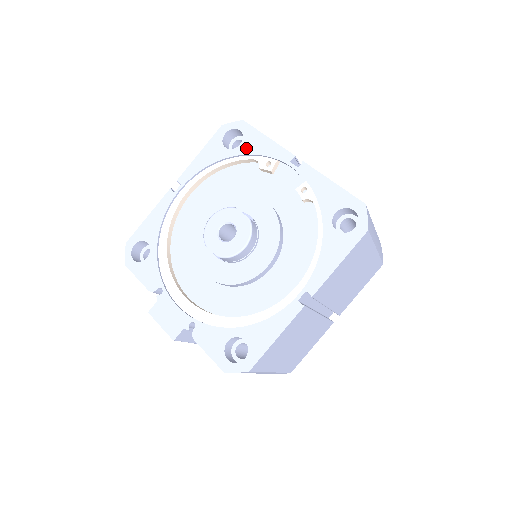
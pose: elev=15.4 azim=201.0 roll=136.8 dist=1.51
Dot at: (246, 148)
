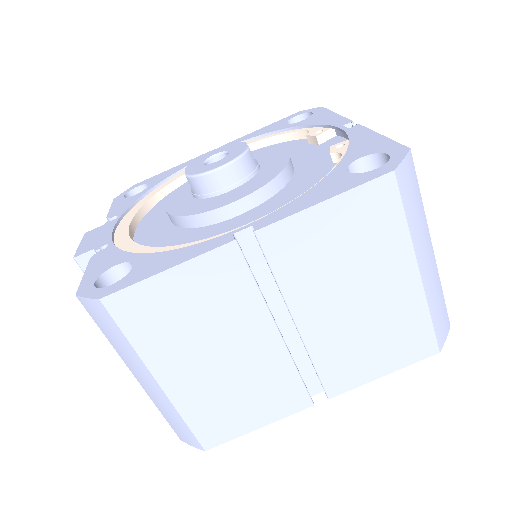
Dot at: (306, 121)
